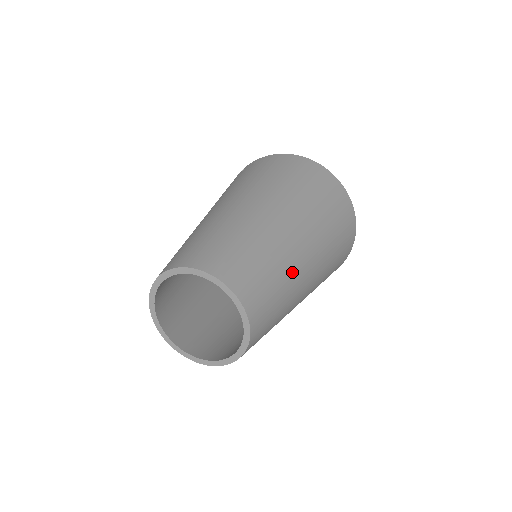
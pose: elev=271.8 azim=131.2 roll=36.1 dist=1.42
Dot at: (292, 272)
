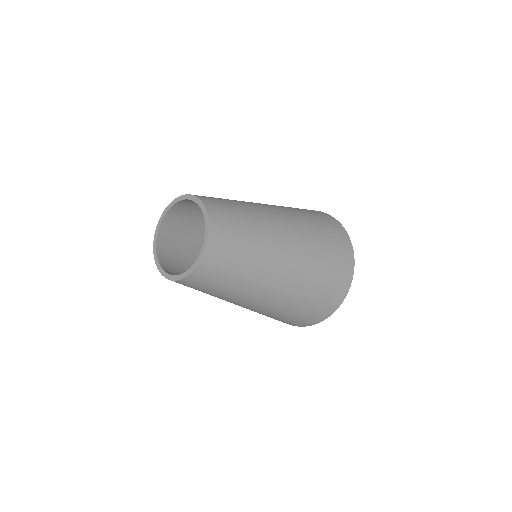
Dot at: (254, 279)
